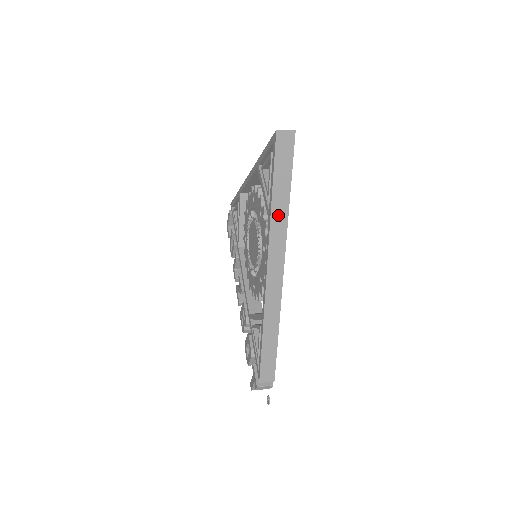
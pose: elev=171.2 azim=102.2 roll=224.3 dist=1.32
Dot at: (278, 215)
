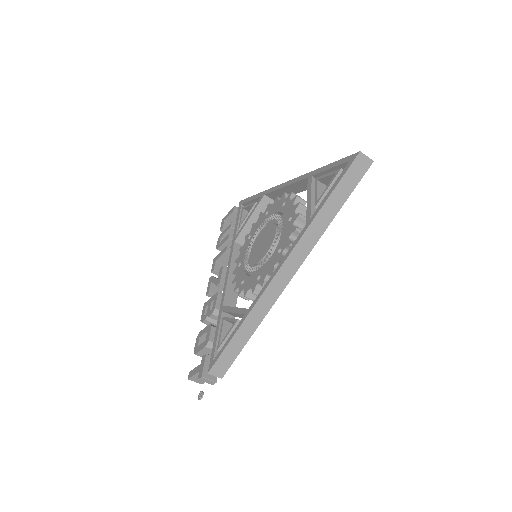
Dot at: (317, 225)
